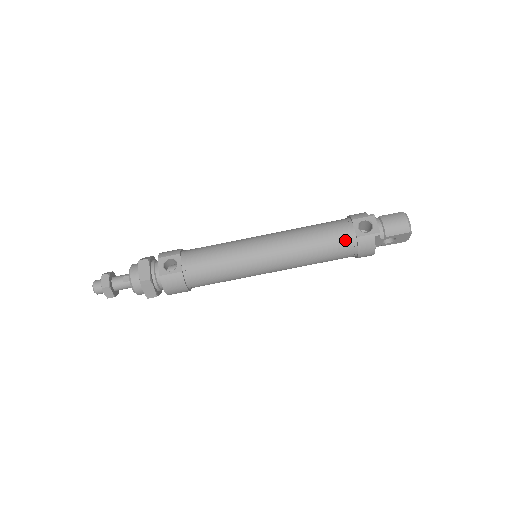
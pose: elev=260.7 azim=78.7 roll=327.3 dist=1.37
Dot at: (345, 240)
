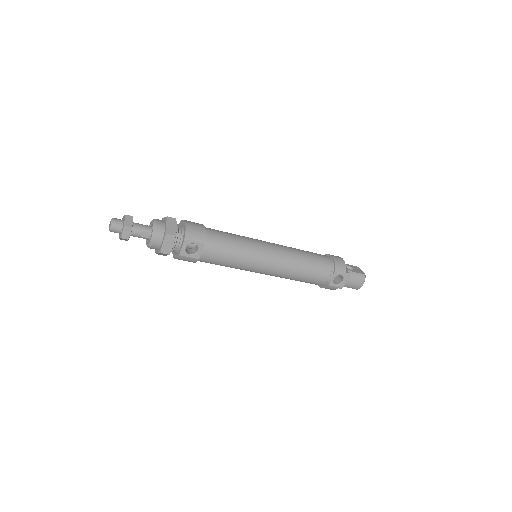
Dot at: (320, 282)
